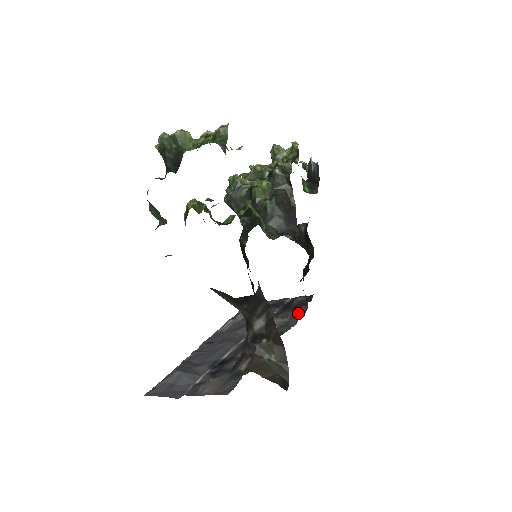
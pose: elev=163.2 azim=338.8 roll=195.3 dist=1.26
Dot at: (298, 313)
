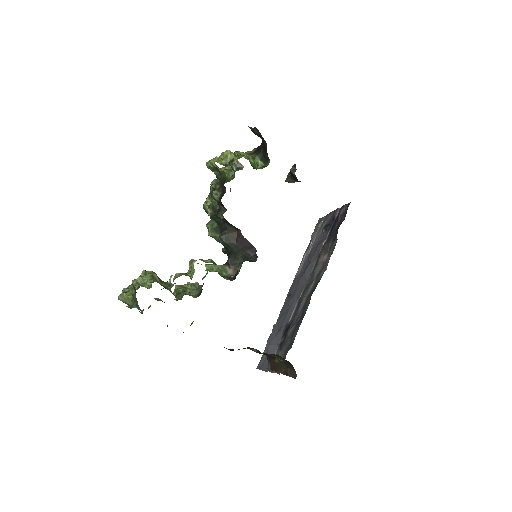
Dot at: (333, 244)
